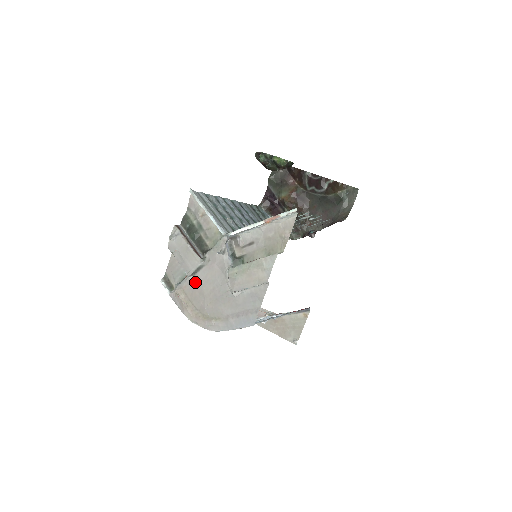
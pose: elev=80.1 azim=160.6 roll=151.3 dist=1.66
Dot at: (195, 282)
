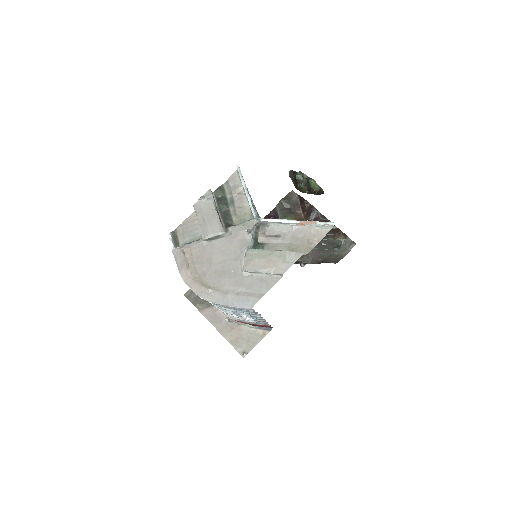
Dot at: (207, 248)
